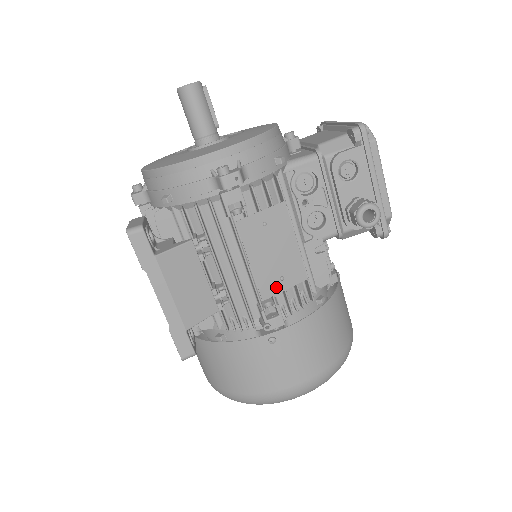
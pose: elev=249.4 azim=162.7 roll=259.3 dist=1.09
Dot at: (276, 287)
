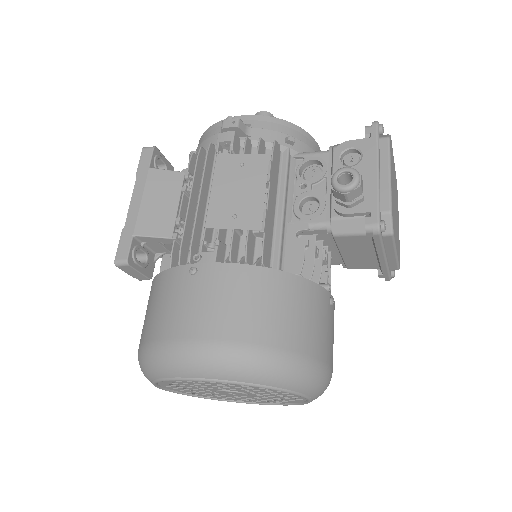
Dot at: (225, 222)
